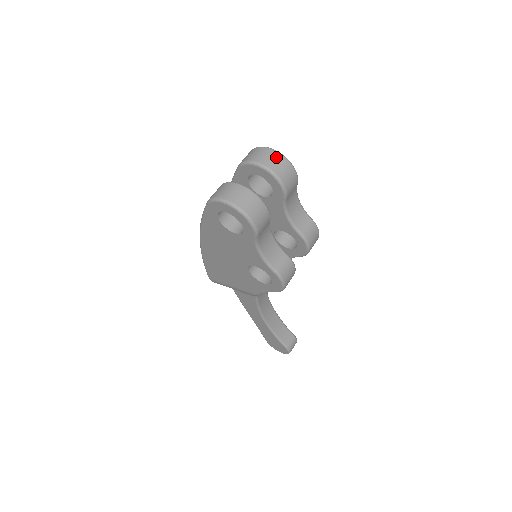
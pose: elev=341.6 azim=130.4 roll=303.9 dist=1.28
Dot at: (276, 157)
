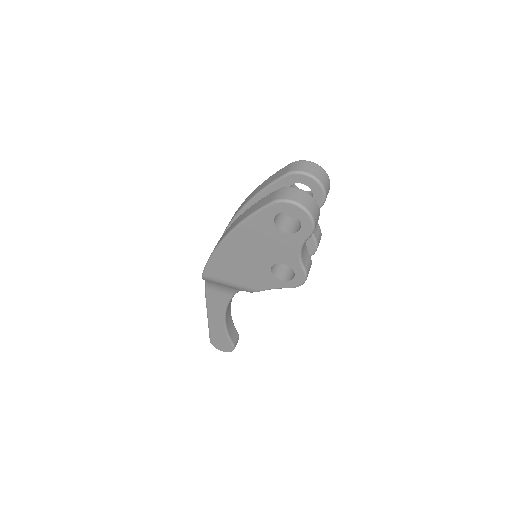
Dot at: (322, 172)
